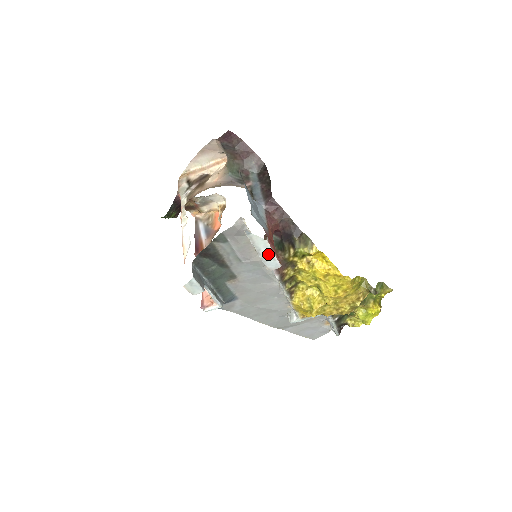
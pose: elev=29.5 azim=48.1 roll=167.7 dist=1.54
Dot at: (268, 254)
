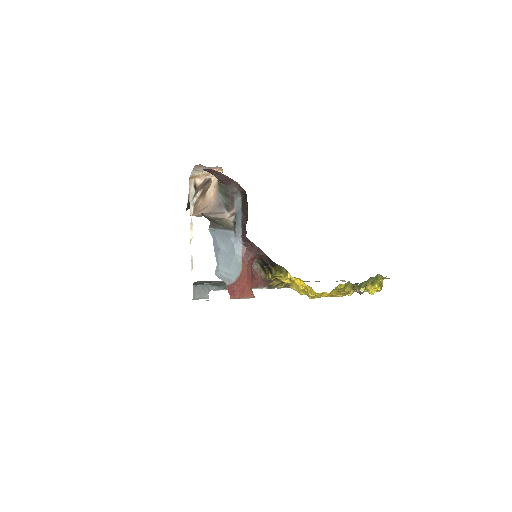
Dot at: occluded
